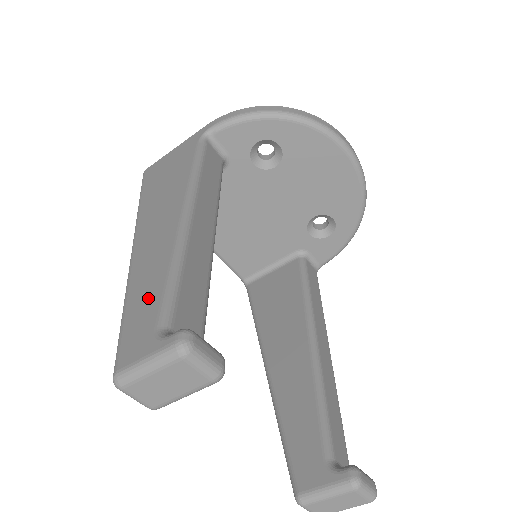
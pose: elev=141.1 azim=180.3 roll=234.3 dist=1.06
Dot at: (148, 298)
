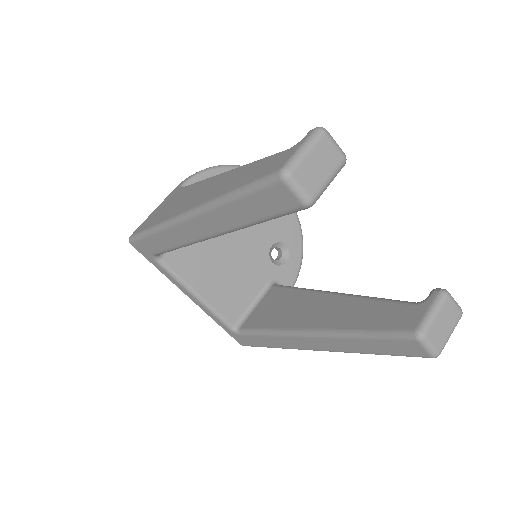
Dot at: (256, 168)
